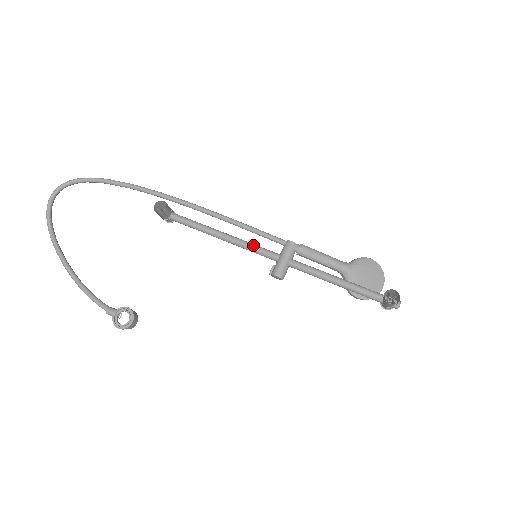
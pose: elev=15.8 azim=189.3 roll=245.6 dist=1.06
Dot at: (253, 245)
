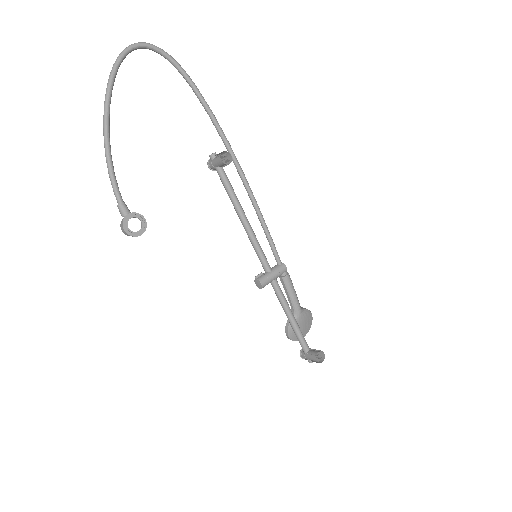
Dot at: occluded
